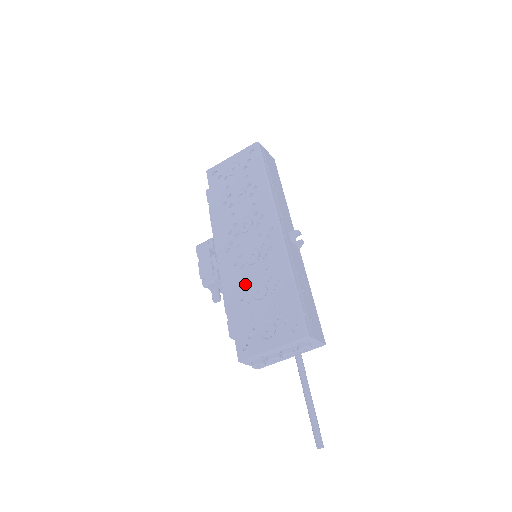
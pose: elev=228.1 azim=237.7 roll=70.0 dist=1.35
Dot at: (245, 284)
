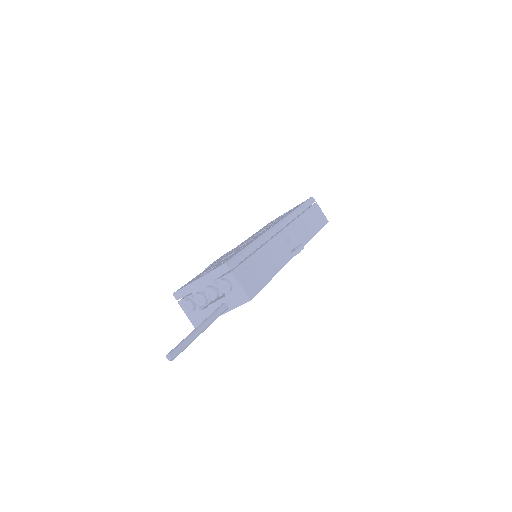
Dot at: occluded
